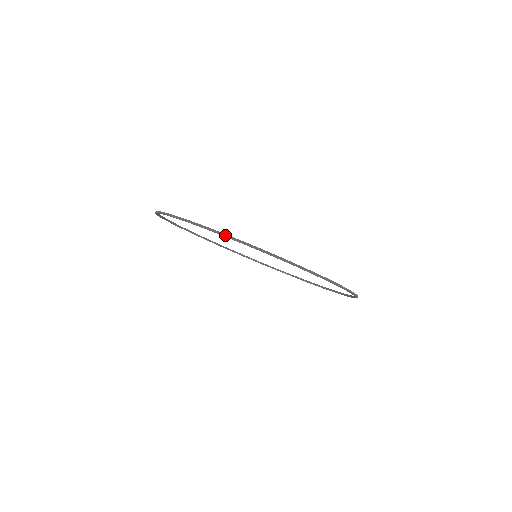
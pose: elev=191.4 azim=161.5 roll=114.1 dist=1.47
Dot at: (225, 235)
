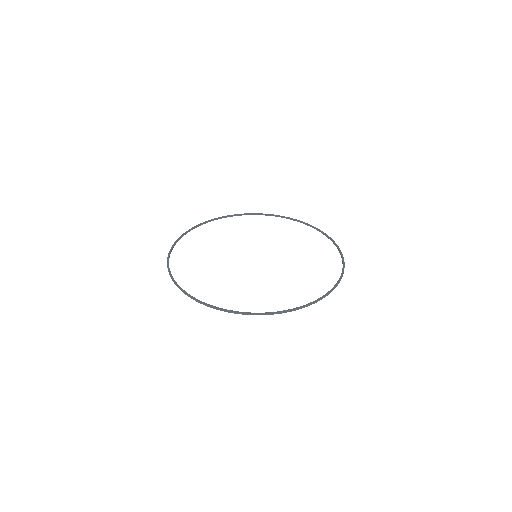
Dot at: occluded
